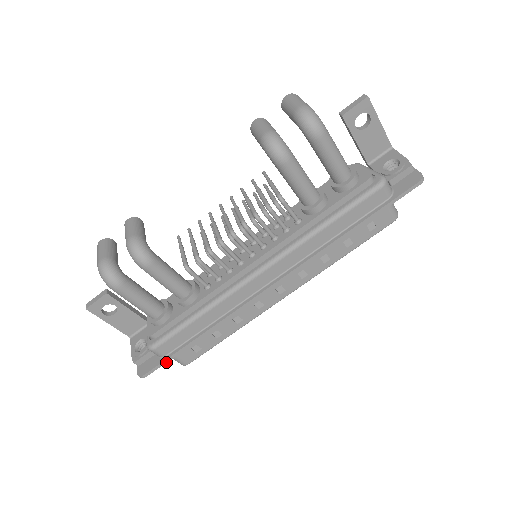
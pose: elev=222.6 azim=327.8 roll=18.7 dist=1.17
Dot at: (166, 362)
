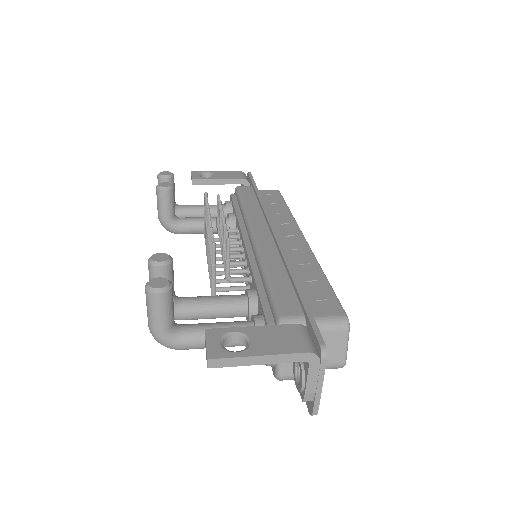
Dot at: occluded
